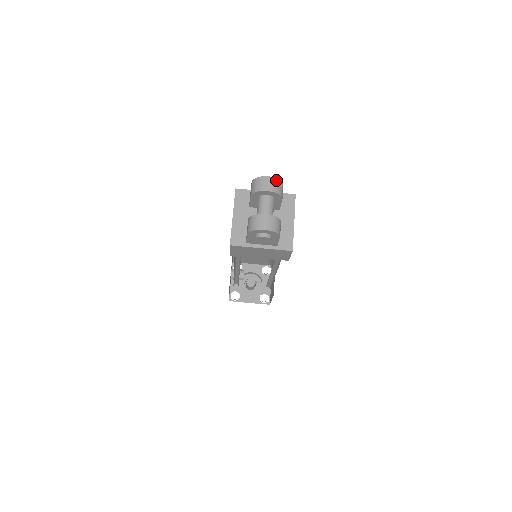
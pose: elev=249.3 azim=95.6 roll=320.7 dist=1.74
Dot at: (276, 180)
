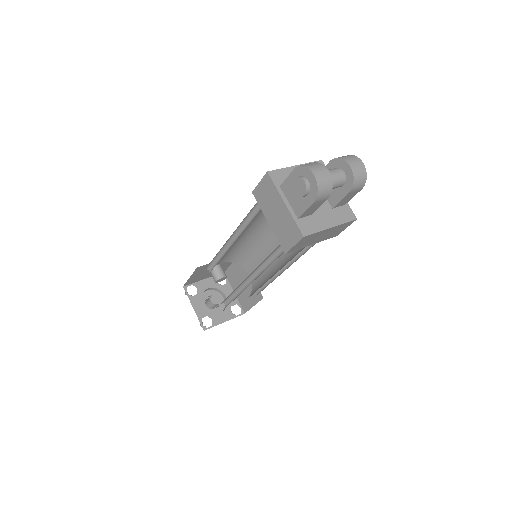
Dot at: (365, 172)
